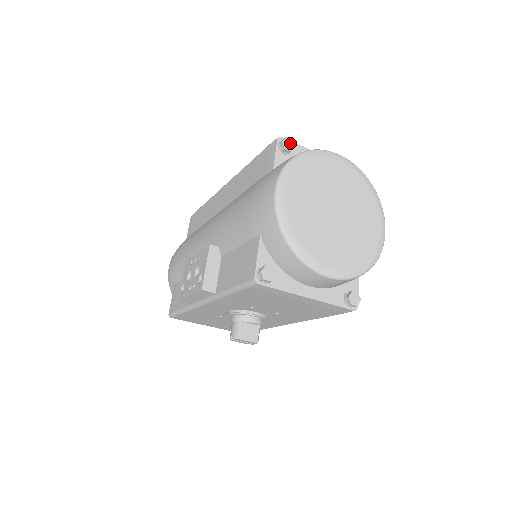
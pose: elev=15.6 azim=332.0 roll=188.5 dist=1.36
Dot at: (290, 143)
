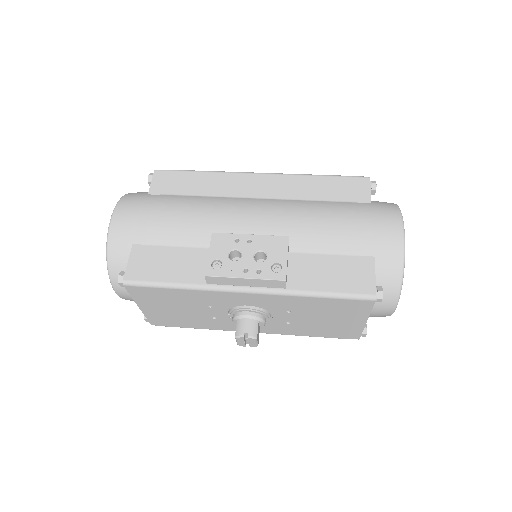
Dot at: occluded
